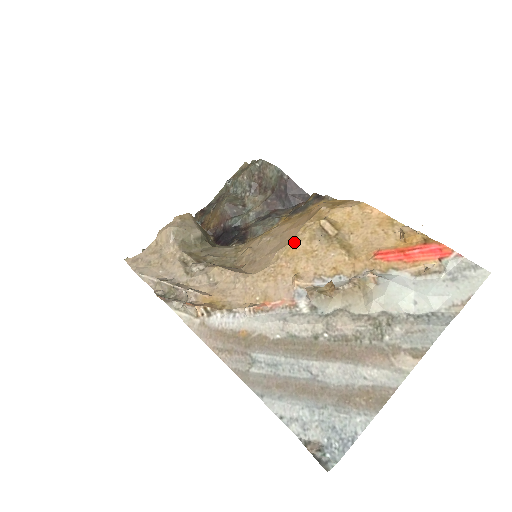
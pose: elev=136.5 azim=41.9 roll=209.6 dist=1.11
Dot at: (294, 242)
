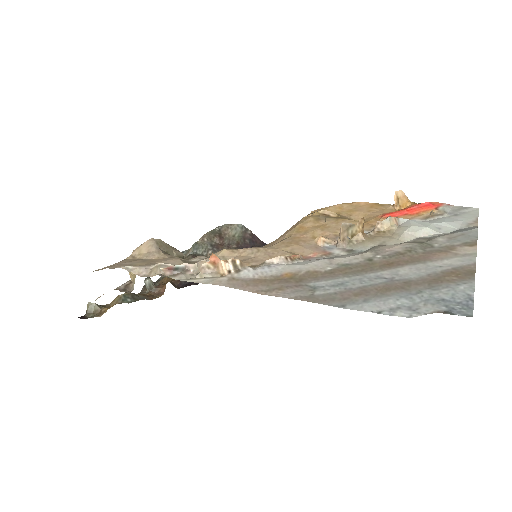
Dot at: (301, 224)
